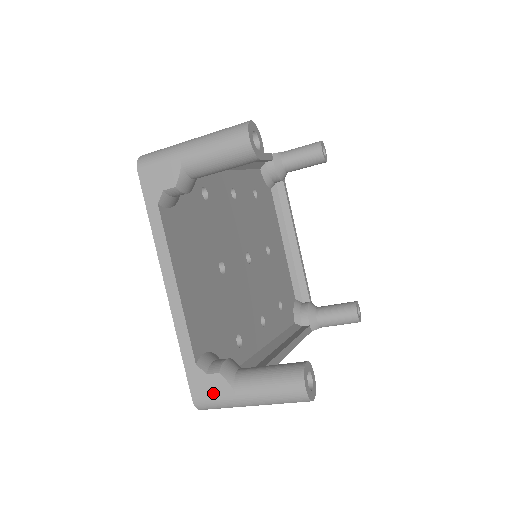
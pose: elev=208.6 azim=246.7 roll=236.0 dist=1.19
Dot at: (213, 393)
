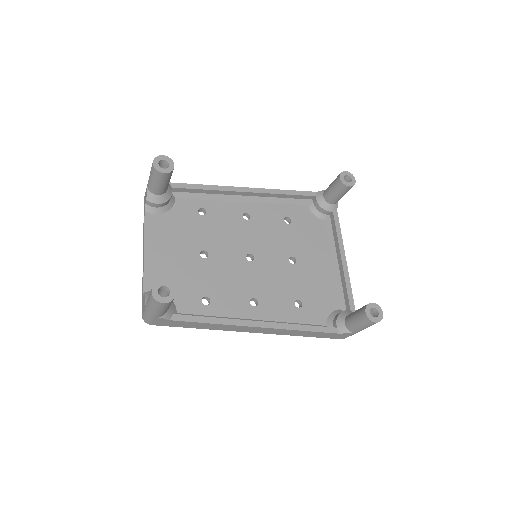
Dot at: occluded
